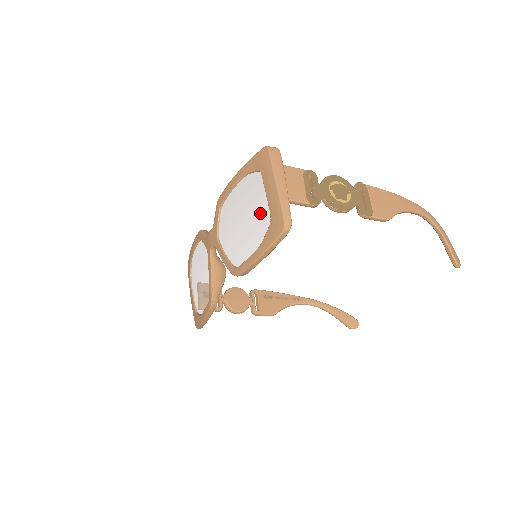
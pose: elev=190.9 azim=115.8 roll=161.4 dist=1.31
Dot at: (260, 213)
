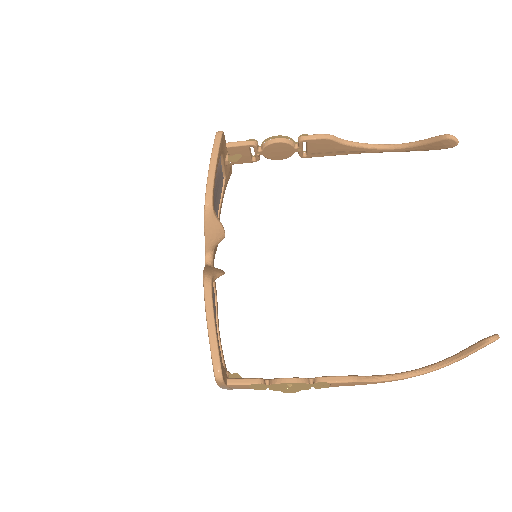
Dot at: occluded
